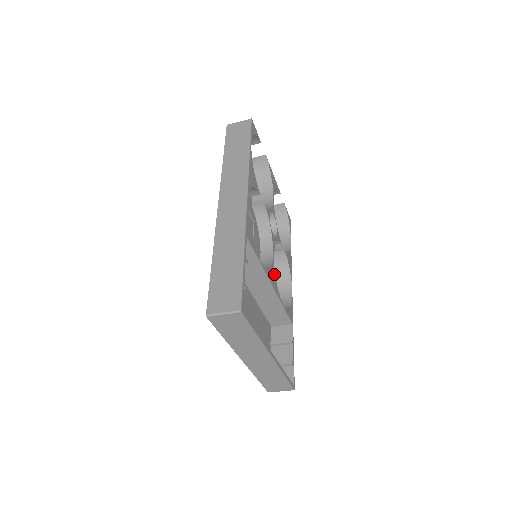
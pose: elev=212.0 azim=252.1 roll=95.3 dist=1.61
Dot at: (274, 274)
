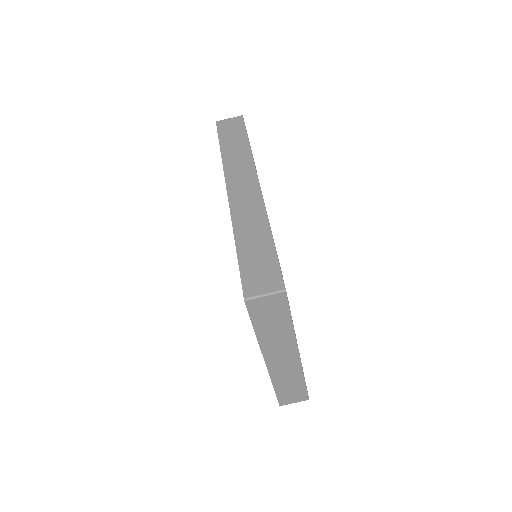
Dot at: occluded
